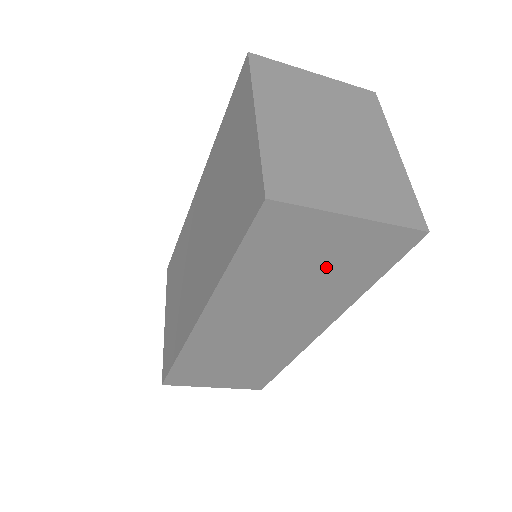
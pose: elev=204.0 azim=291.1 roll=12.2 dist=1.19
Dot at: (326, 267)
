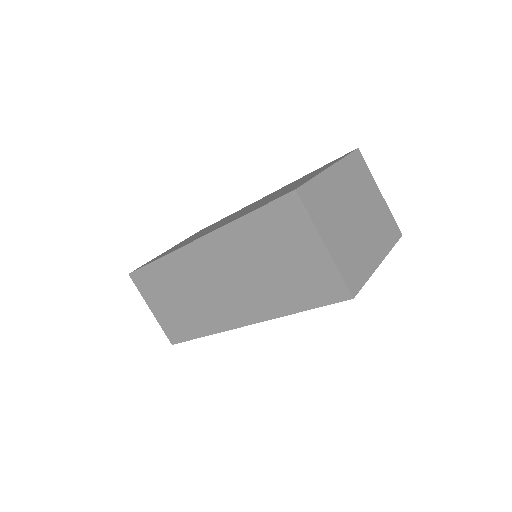
Dot at: (287, 270)
